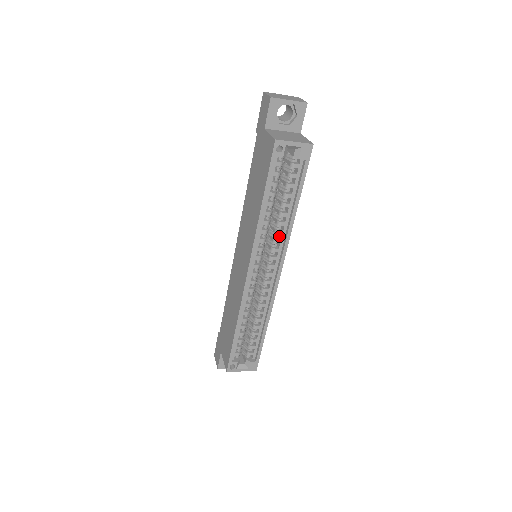
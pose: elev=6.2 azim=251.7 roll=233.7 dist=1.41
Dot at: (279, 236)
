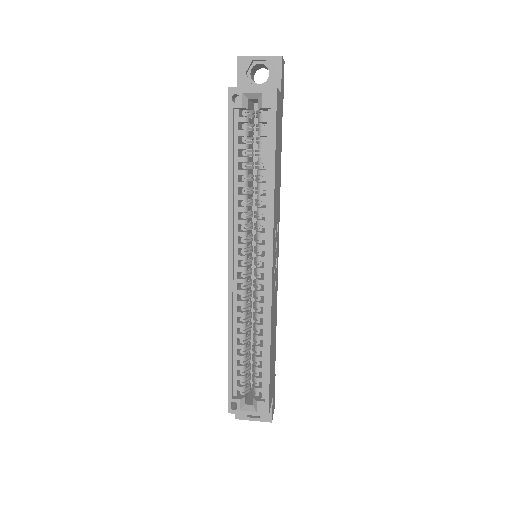
Dot at: (266, 218)
